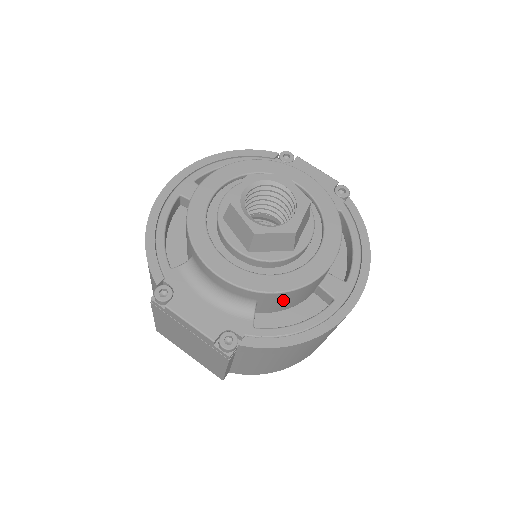
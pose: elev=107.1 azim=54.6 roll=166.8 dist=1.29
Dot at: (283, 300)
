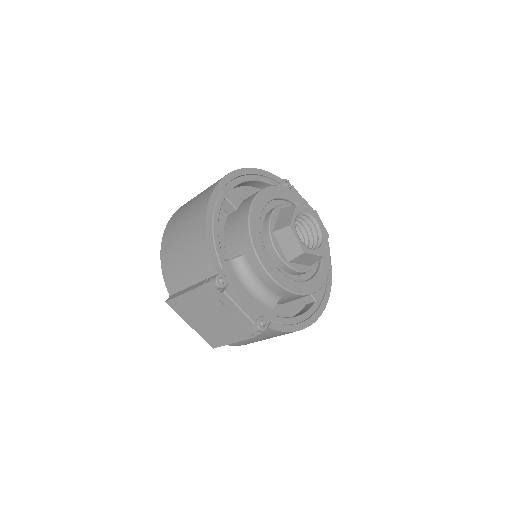
Dot at: (295, 299)
